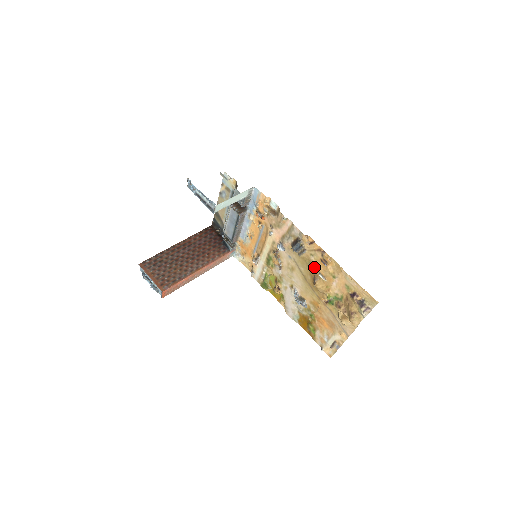
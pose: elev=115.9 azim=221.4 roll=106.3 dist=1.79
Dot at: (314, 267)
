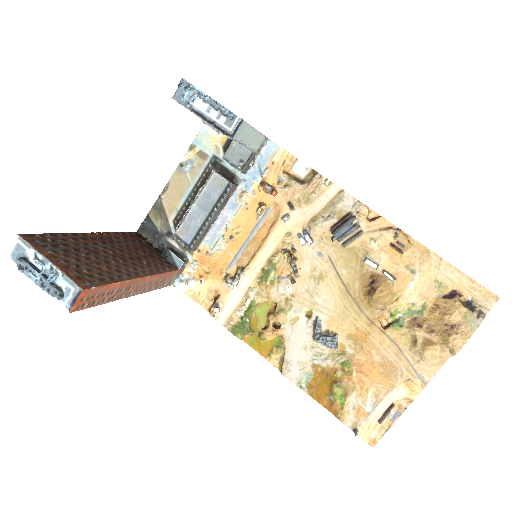
Dot at: (374, 261)
